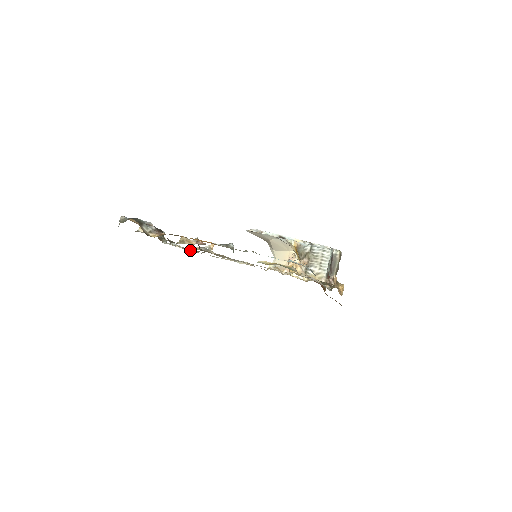
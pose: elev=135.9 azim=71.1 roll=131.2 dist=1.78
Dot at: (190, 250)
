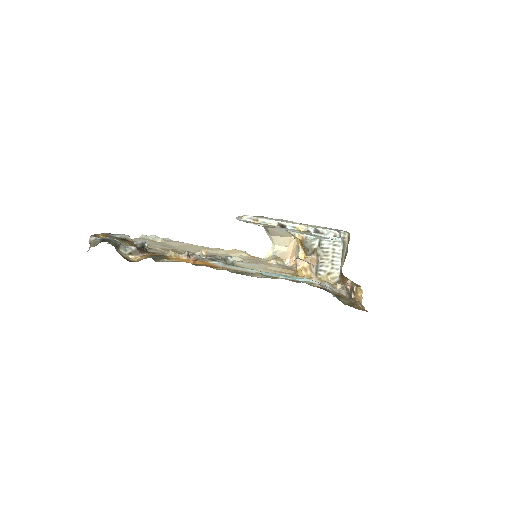
Dot at: (174, 244)
